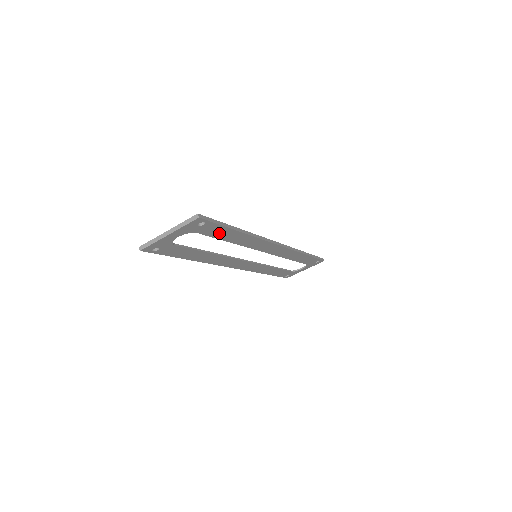
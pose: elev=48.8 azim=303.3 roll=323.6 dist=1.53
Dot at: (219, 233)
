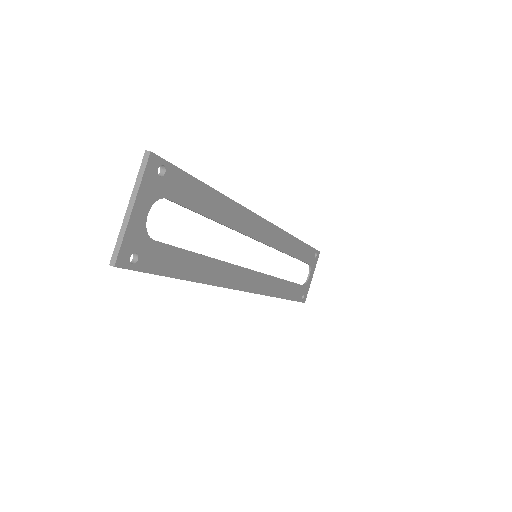
Dot at: (193, 197)
